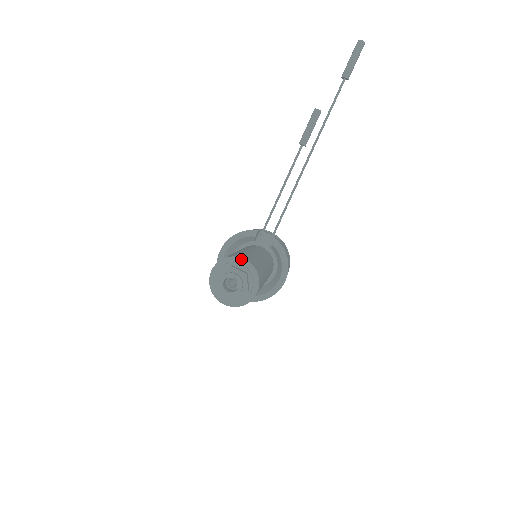
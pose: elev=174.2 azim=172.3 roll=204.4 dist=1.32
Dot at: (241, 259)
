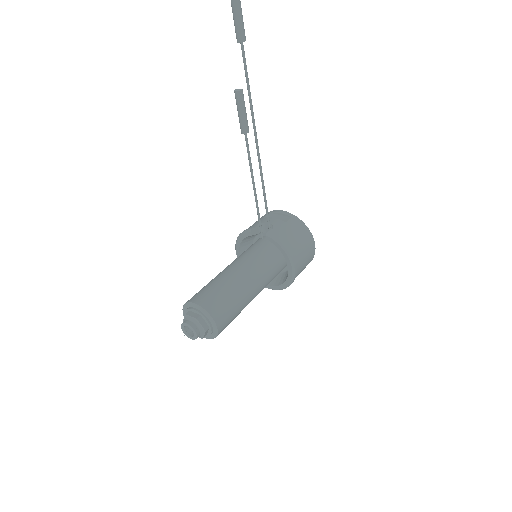
Dot at: (192, 304)
